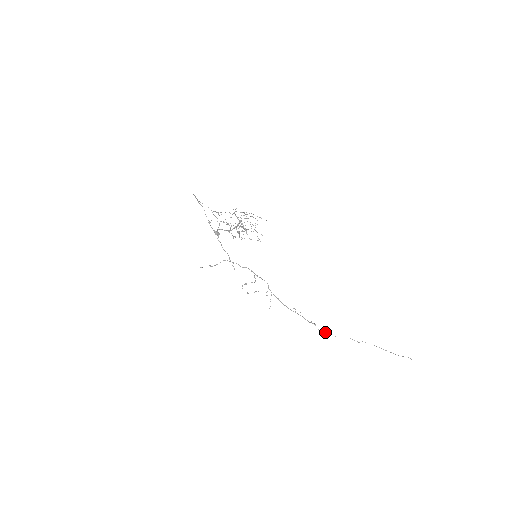
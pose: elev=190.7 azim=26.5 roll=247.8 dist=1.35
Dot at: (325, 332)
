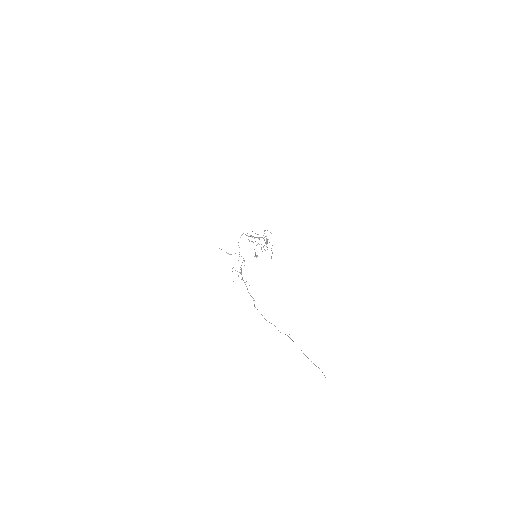
Dot at: (257, 309)
